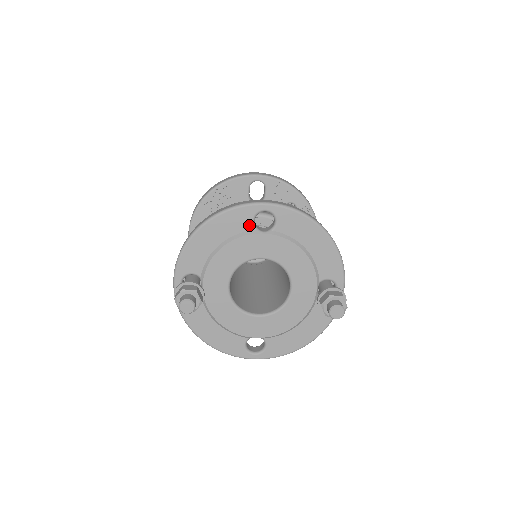
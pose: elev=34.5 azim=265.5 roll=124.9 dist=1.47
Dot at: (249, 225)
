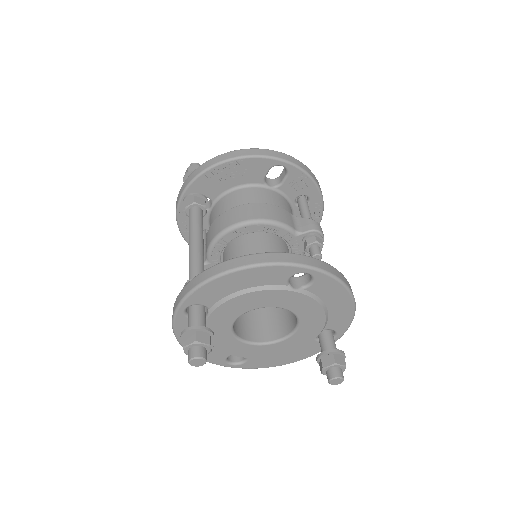
Dot at: (283, 281)
